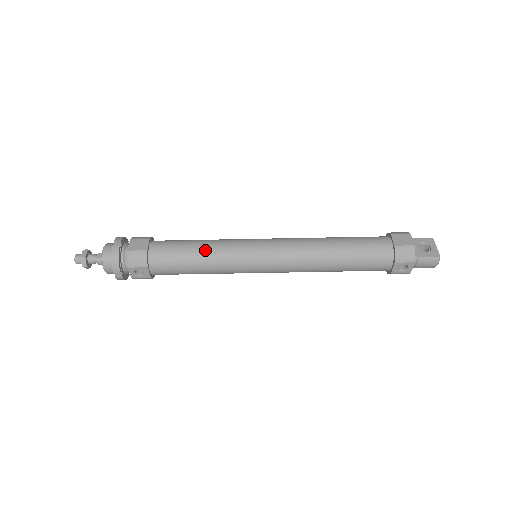
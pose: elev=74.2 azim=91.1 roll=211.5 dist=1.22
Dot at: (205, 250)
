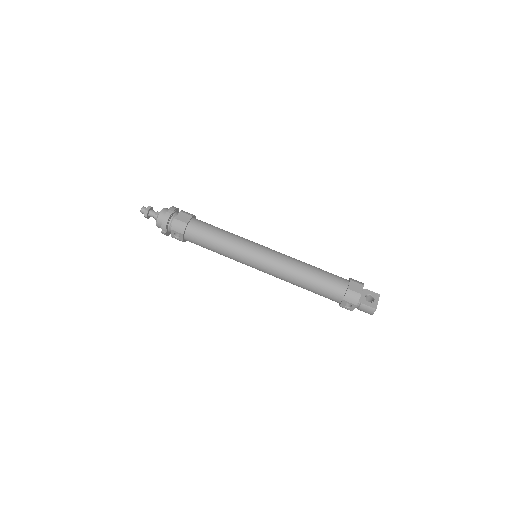
Dot at: (224, 239)
